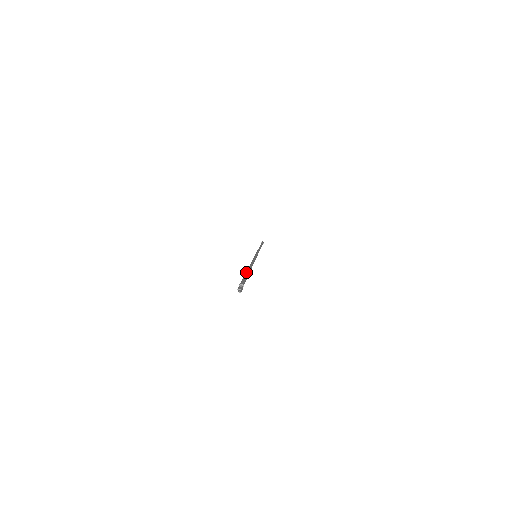
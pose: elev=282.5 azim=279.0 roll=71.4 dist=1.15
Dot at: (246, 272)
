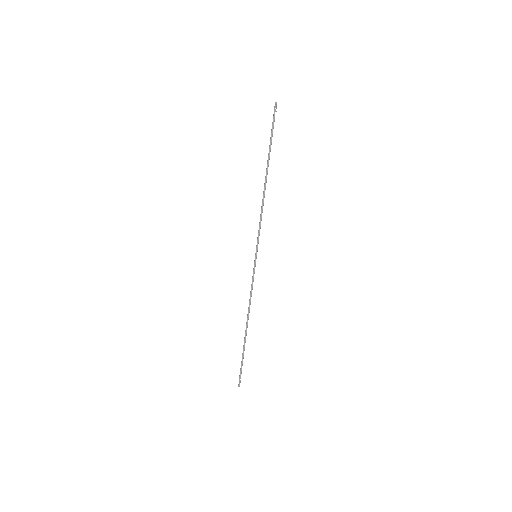
Dot at: (269, 158)
